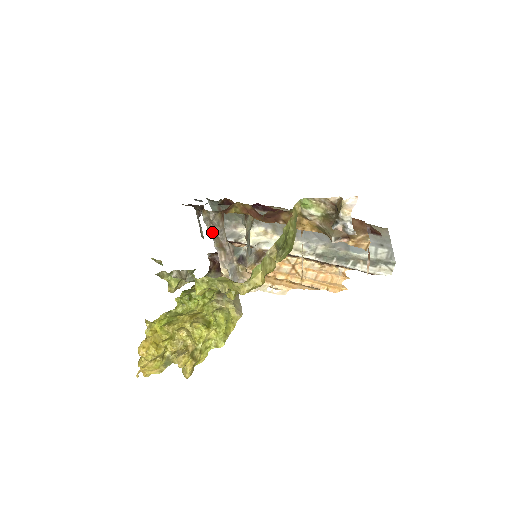
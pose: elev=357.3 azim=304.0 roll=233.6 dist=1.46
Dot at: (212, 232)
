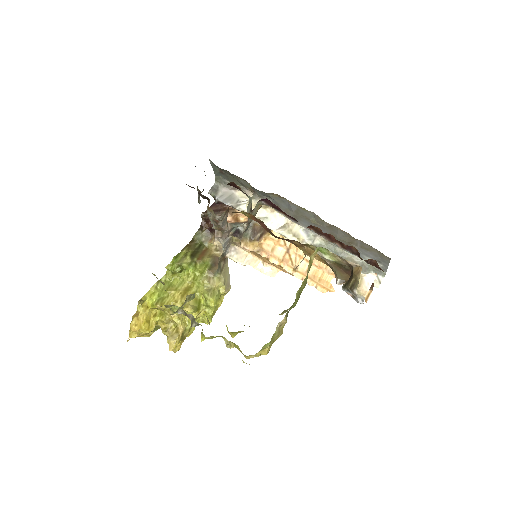
Dot at: (214, 221)
